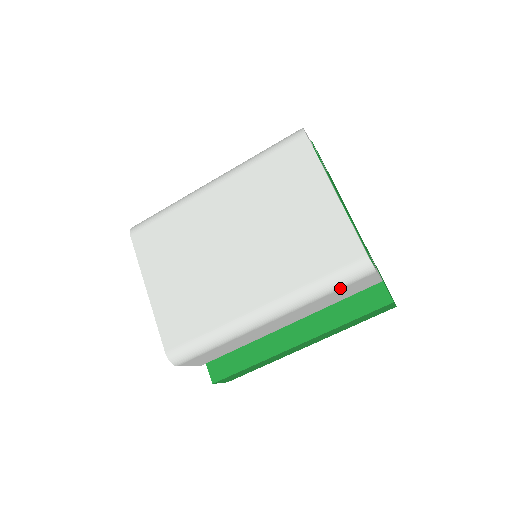
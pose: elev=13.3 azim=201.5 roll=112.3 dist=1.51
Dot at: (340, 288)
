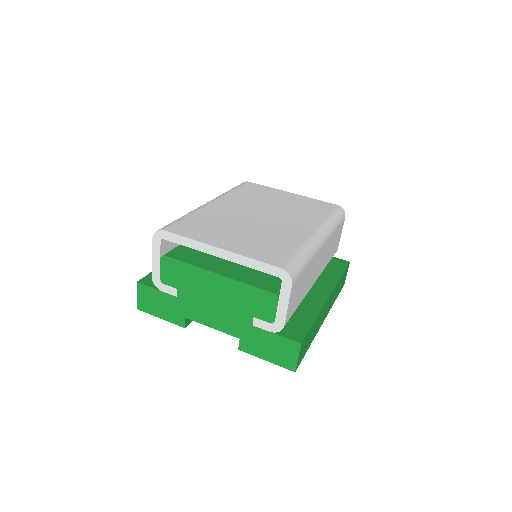
Dot at: (339, 224)
